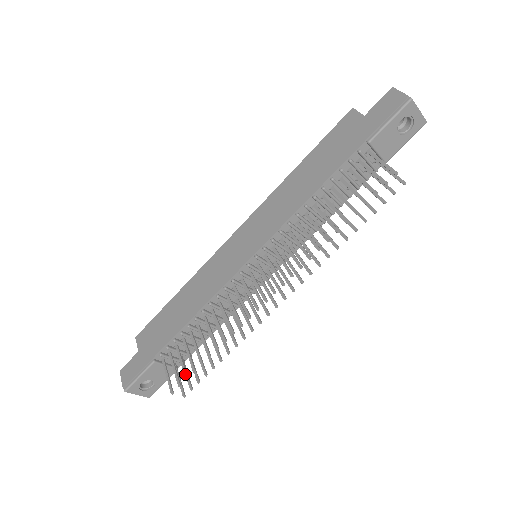
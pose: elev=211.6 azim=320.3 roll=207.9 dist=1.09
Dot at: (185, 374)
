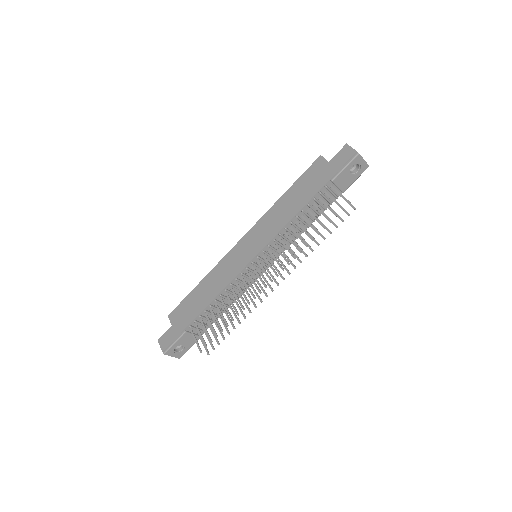
Dot at: (210, 339)
